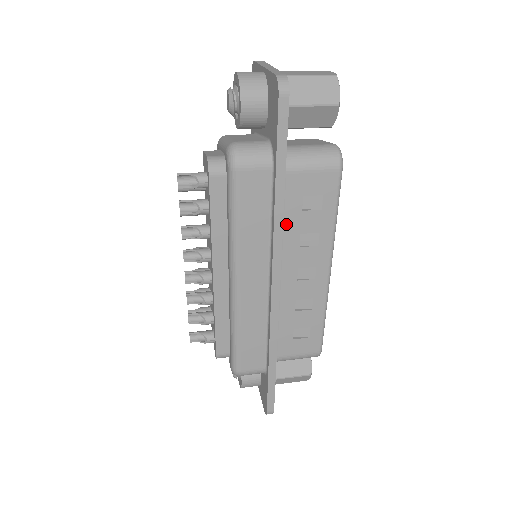
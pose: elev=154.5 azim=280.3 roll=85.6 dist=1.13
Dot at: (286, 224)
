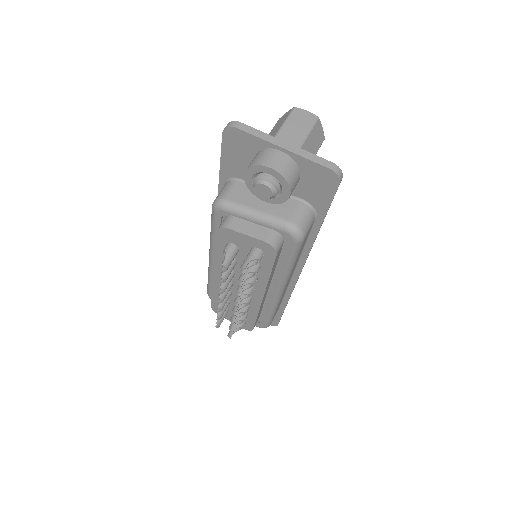
Dot at: occluded
